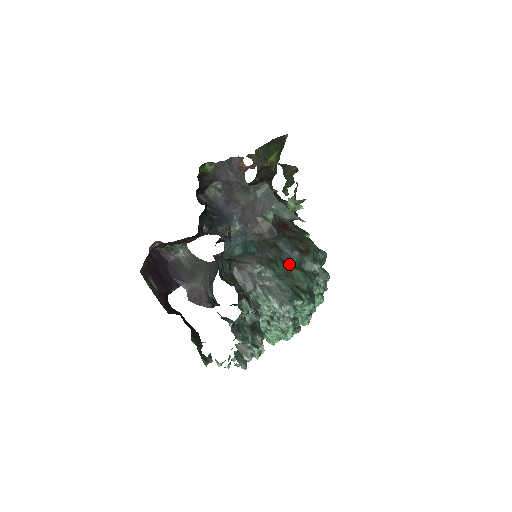
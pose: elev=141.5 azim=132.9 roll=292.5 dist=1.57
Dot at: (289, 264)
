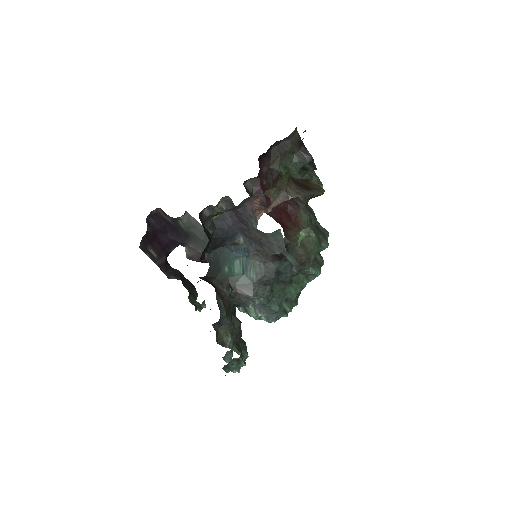
Dot at: (285, 282)
